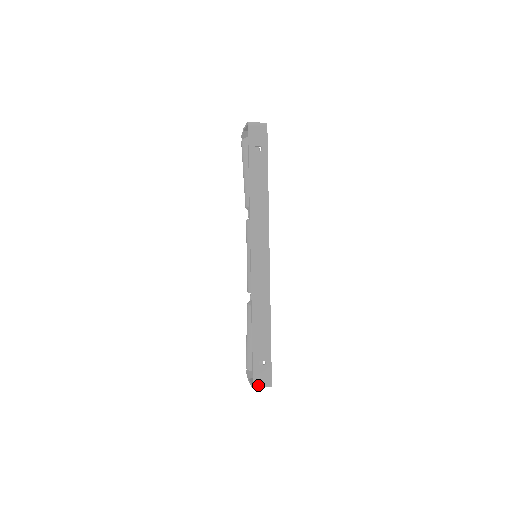
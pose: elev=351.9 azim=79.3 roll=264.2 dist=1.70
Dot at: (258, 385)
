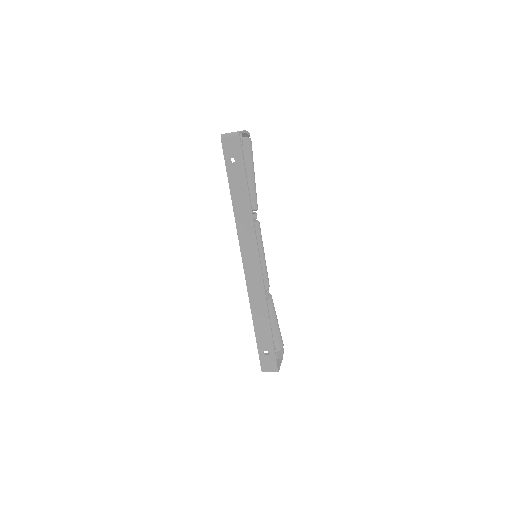
Dot at: (266, 370)
